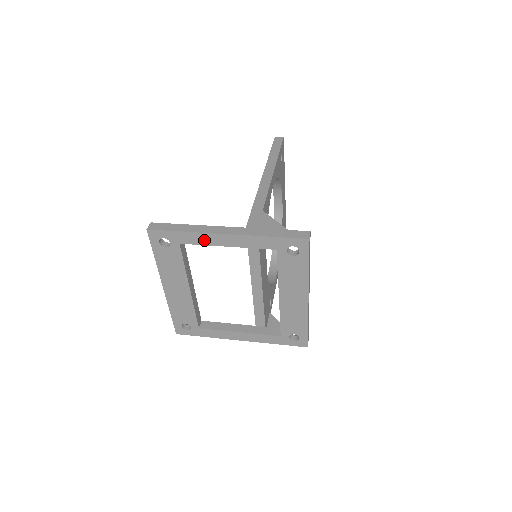
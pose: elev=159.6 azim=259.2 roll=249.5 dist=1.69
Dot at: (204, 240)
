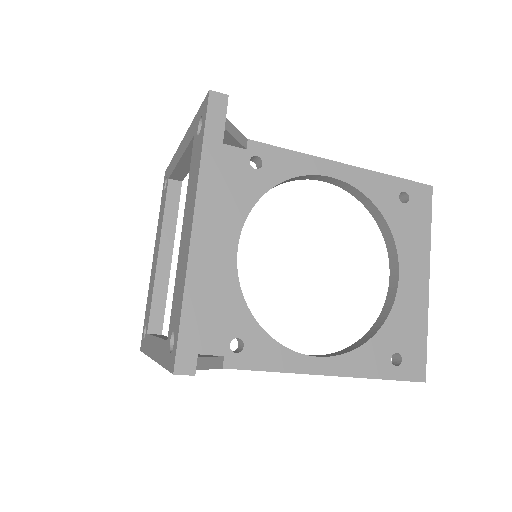
Dot at: (175, 161)
